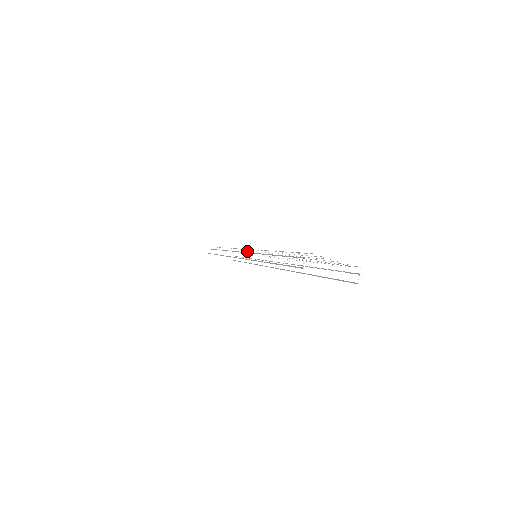
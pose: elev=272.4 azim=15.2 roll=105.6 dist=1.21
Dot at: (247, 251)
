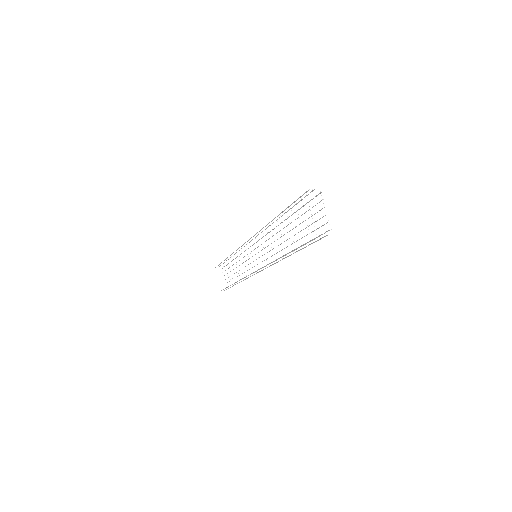
Dot at: occluded
